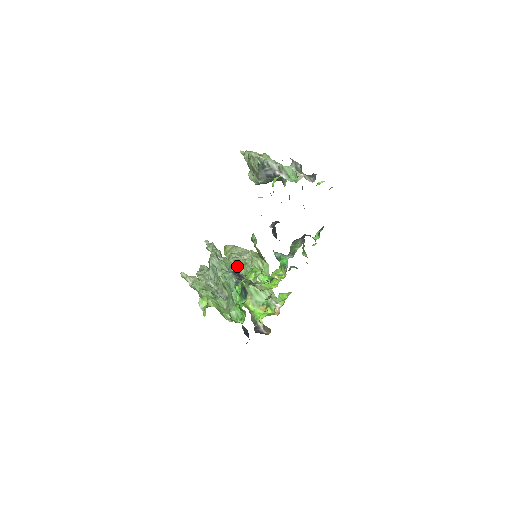
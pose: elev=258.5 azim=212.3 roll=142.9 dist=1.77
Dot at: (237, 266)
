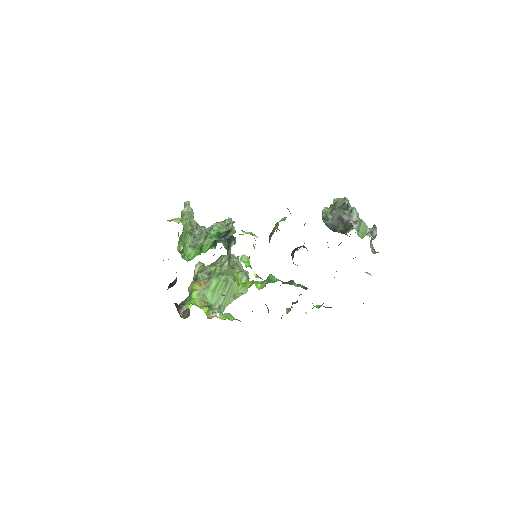
Dot at: (235, 239)
